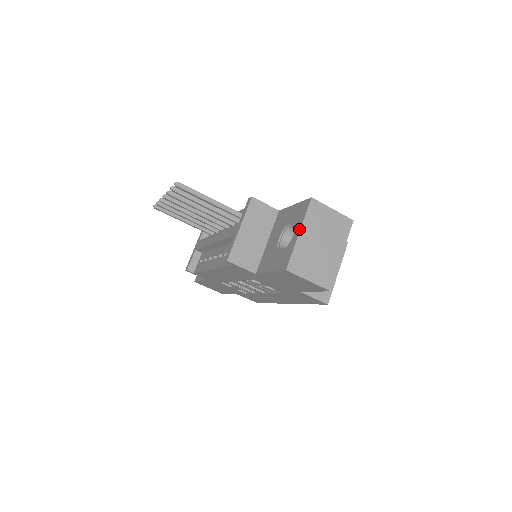
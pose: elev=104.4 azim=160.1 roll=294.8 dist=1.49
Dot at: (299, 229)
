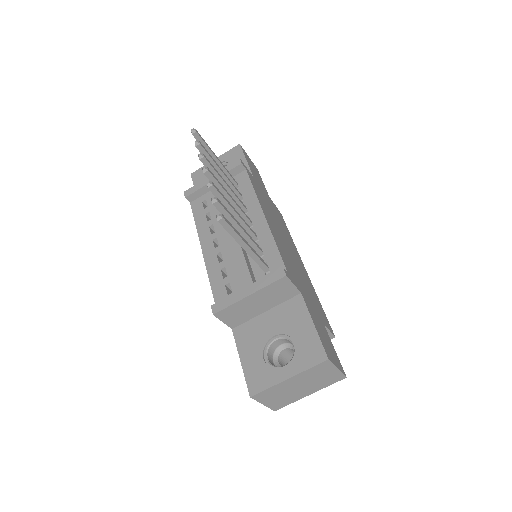
Dot at: (292, 374)
